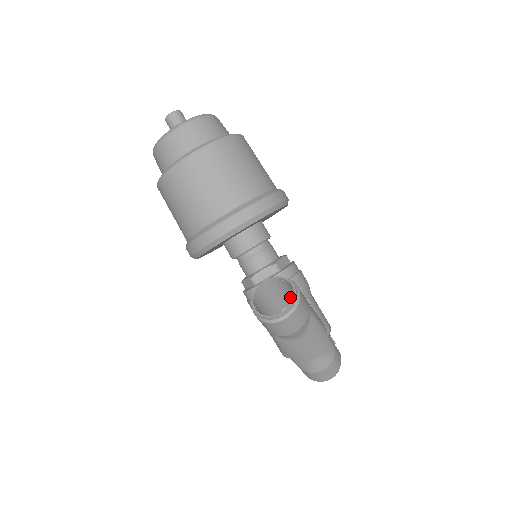
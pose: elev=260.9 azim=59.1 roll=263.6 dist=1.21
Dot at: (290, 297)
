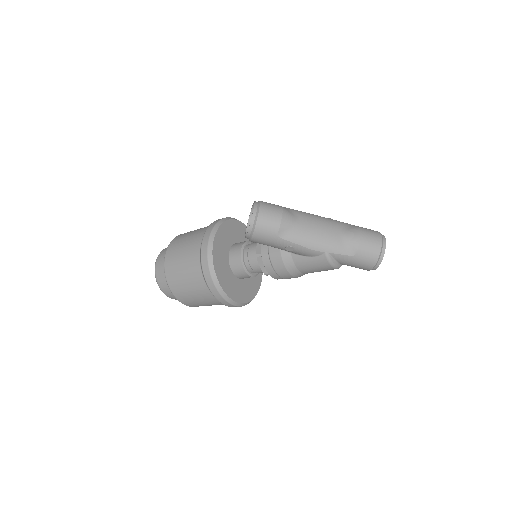
Dot at: occluded
